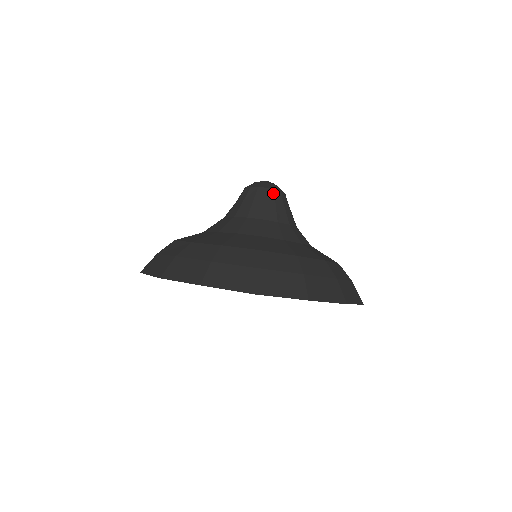
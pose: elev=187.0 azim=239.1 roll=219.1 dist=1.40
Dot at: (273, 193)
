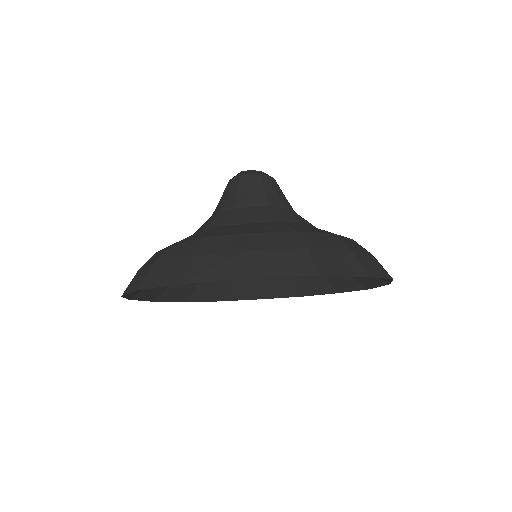
Dot at: (275, 181)
